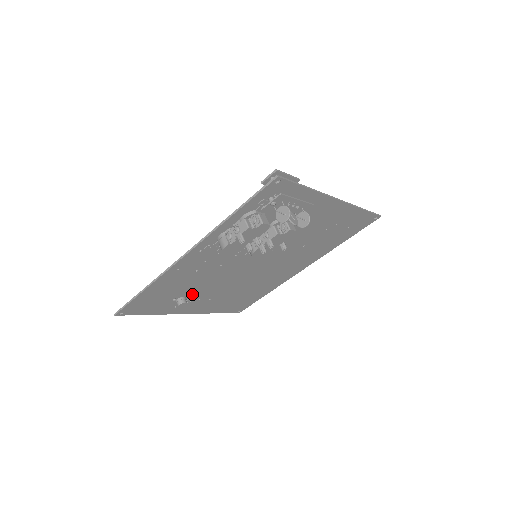
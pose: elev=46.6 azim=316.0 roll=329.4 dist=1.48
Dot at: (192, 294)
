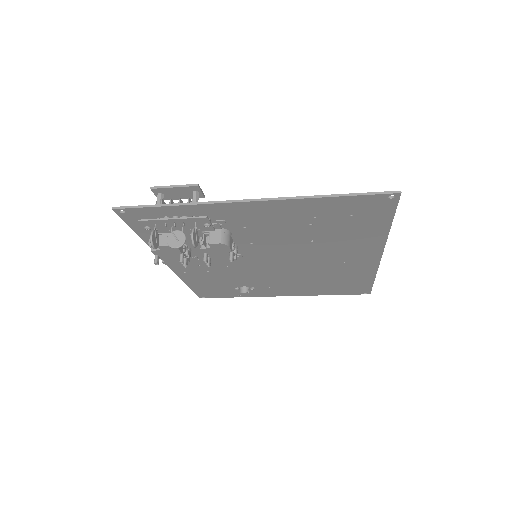
Dot at: (250, 284)
